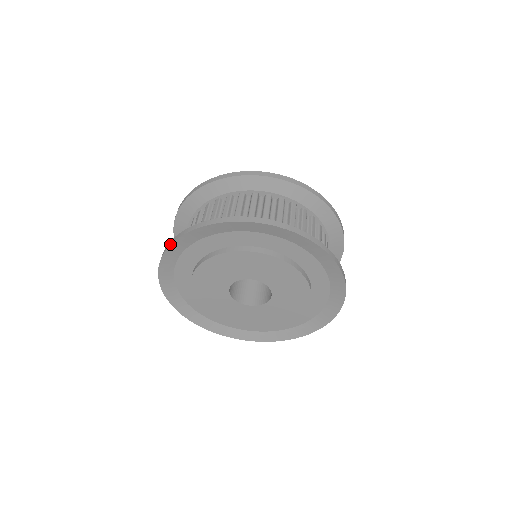
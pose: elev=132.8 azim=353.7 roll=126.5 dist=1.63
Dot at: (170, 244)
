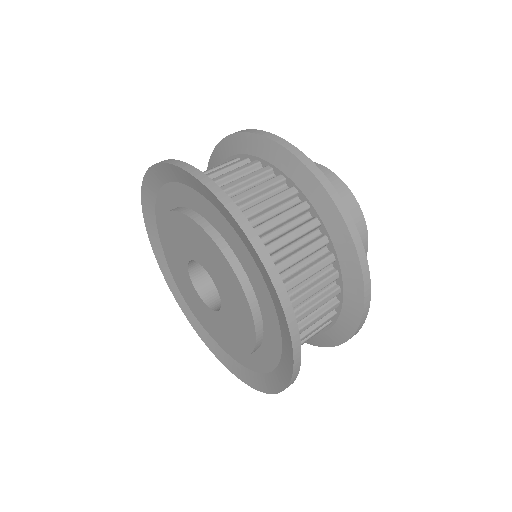
Dot at: occluded
